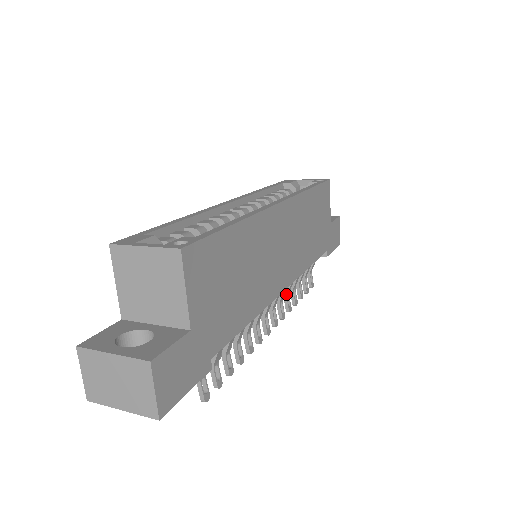
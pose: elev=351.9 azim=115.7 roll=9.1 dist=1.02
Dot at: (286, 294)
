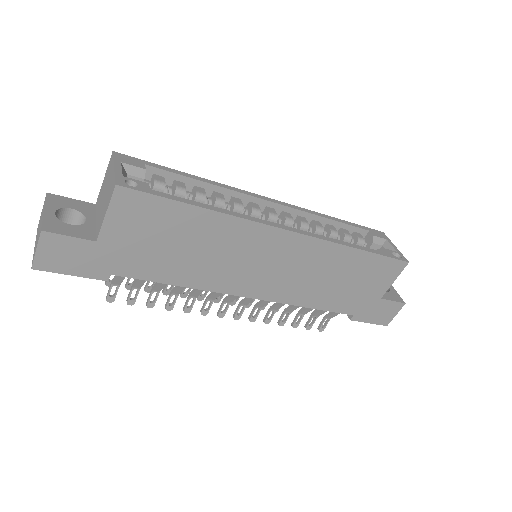
Dot at: (271, 308)
